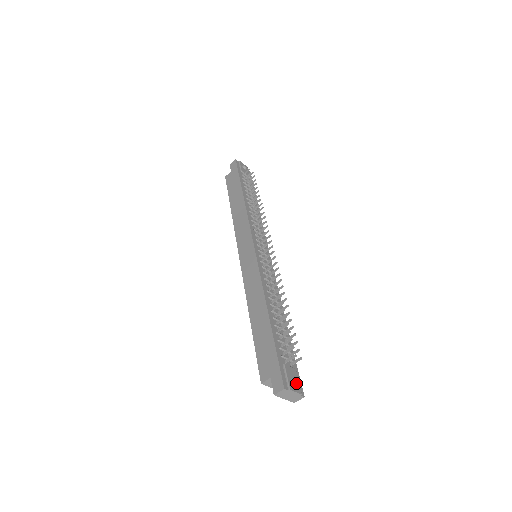
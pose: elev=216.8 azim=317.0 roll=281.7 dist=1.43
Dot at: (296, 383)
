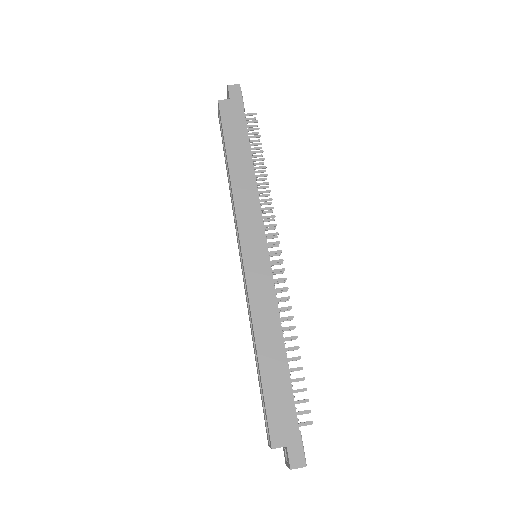
Dot at: occluded
